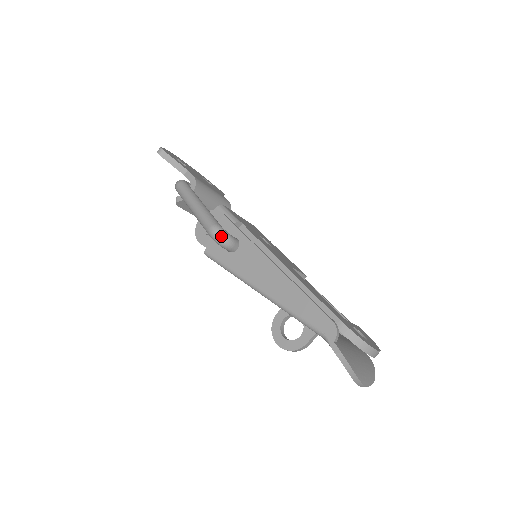
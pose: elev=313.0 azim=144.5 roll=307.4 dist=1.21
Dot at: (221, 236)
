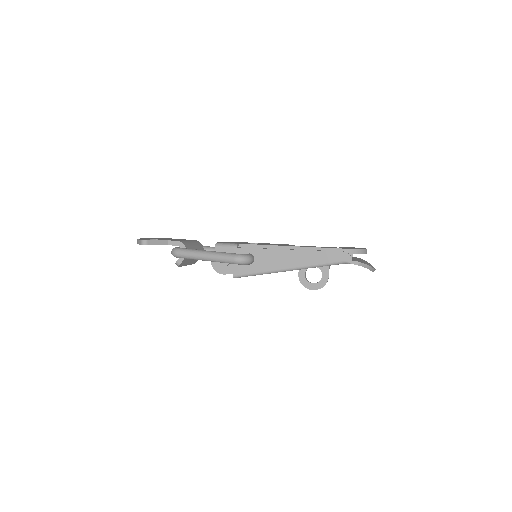
Dot at: (245, 259)
